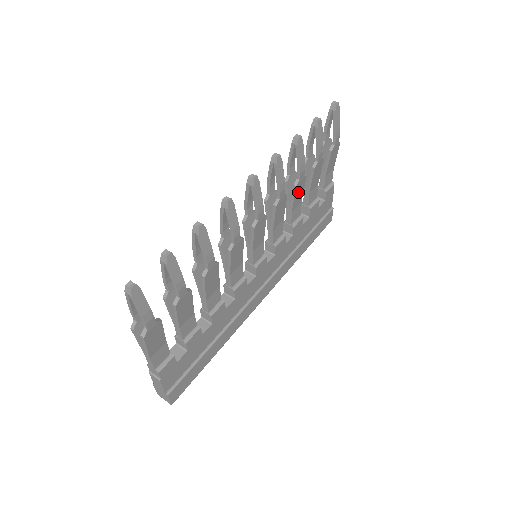
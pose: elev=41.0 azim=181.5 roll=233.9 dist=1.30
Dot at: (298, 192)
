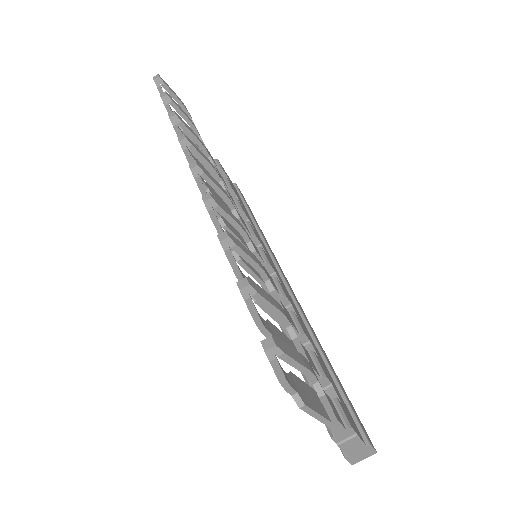
Dot at: occluded
